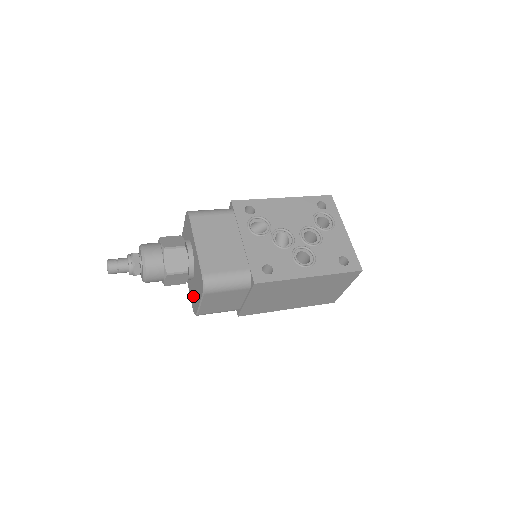
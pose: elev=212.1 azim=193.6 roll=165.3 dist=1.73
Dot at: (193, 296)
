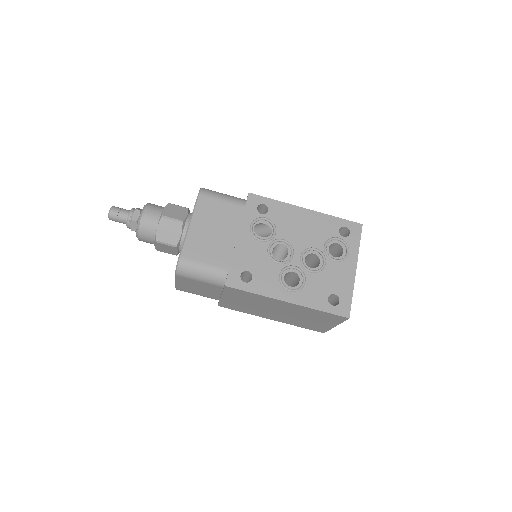
Dot at: occluded
